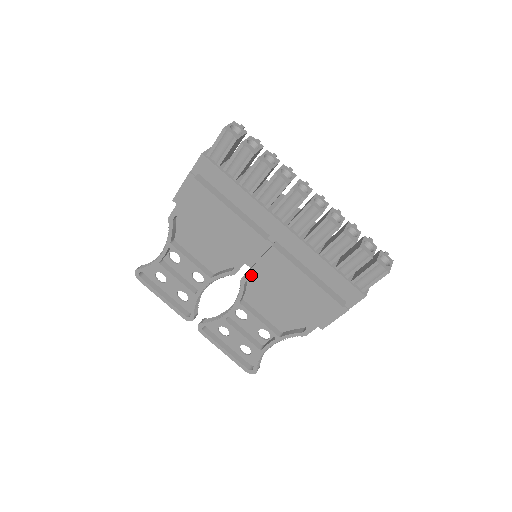
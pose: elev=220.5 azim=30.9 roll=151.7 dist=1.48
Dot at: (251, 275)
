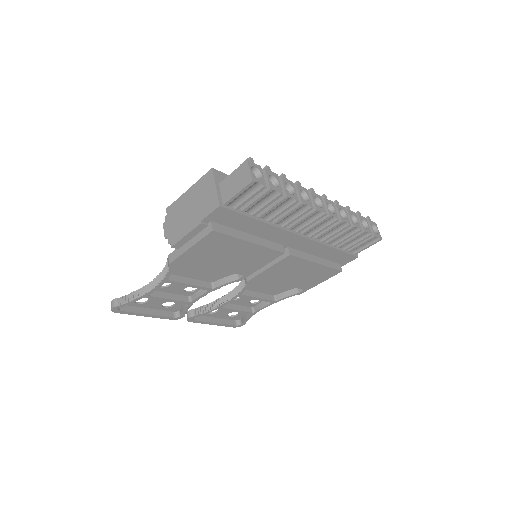
Dot at: (260, 276)
